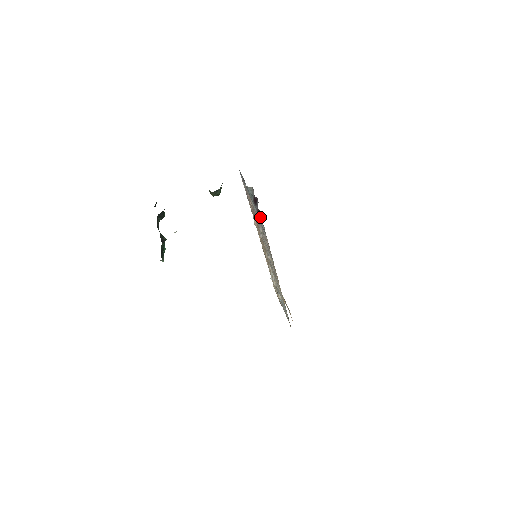
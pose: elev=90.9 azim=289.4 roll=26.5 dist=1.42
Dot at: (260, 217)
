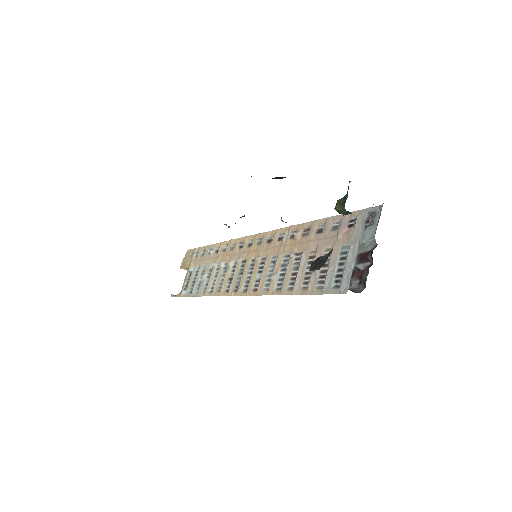
Dot at: (353, 280)
